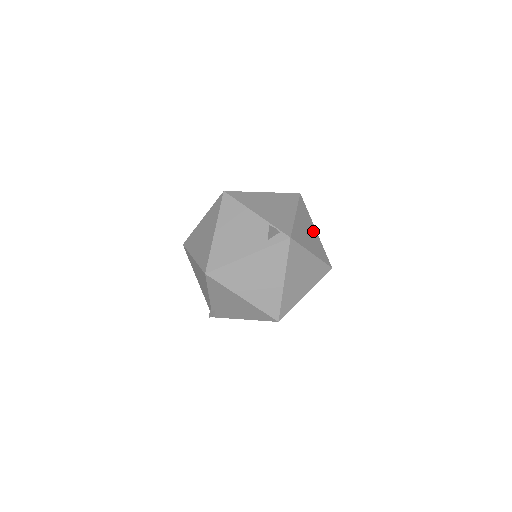
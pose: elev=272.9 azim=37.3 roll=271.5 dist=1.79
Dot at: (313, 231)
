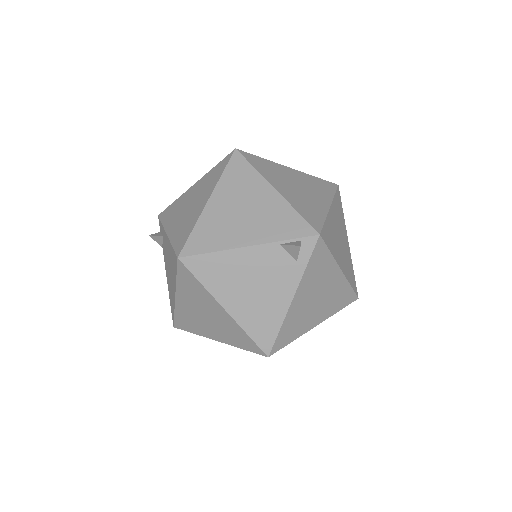
Dot at: (293, 175)
